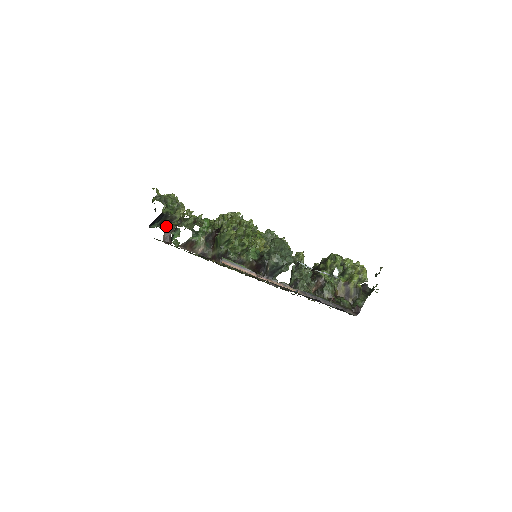
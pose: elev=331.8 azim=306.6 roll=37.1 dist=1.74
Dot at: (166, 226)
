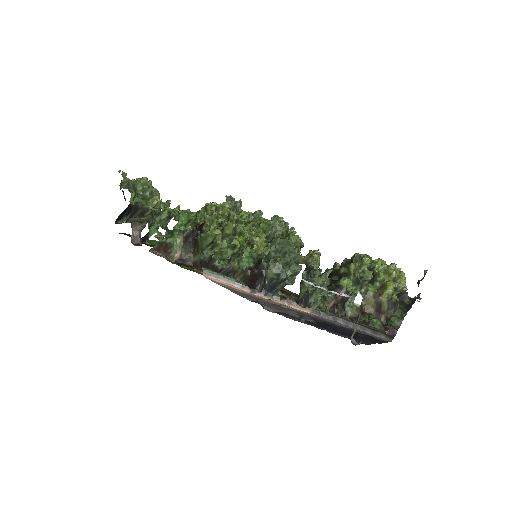
Dot at: (135, 222)
